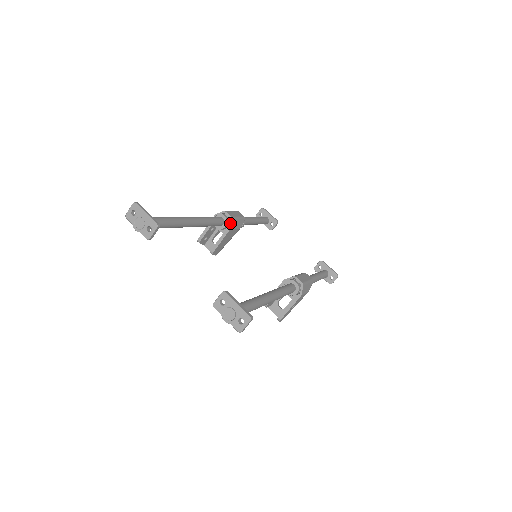
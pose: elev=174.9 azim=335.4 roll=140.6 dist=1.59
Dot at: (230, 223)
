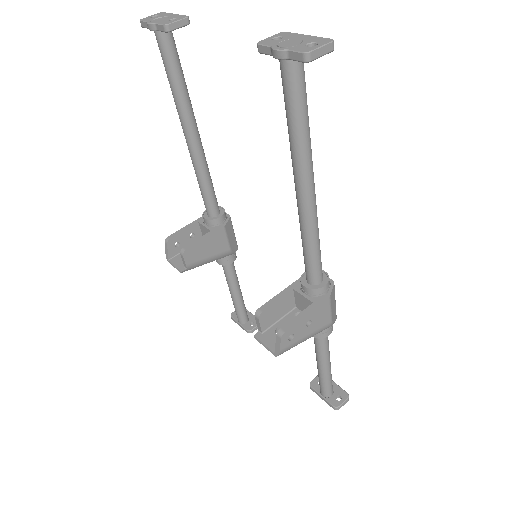
Dot at: (226, 221)
